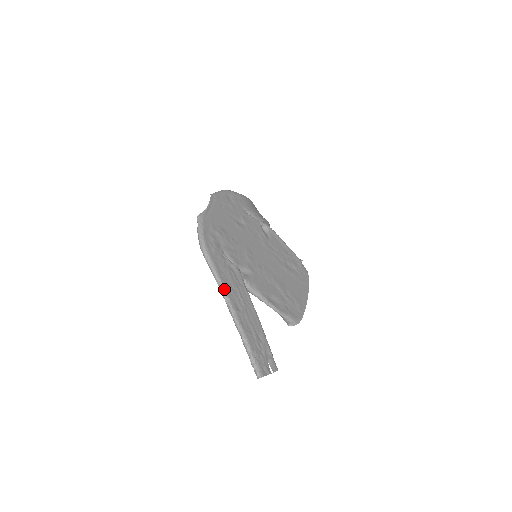
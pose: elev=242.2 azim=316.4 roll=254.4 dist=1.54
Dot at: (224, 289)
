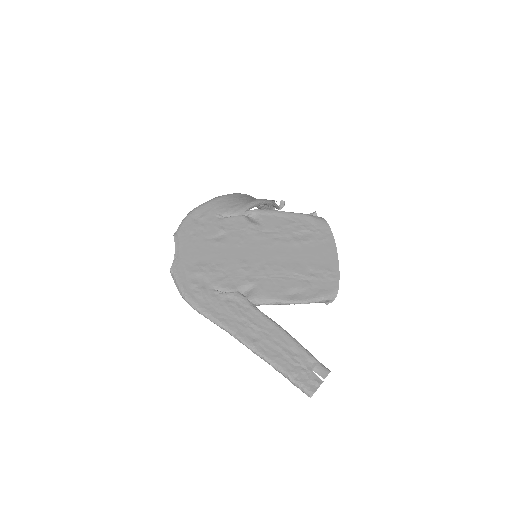
Dot at: (230, 331)
